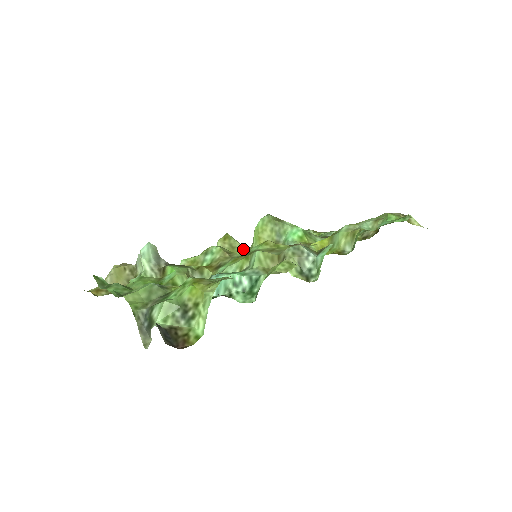
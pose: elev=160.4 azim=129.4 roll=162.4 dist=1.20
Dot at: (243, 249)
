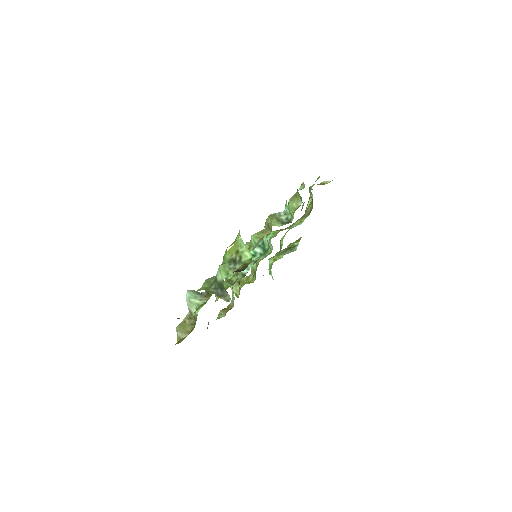
Dot at: (248, 277)
